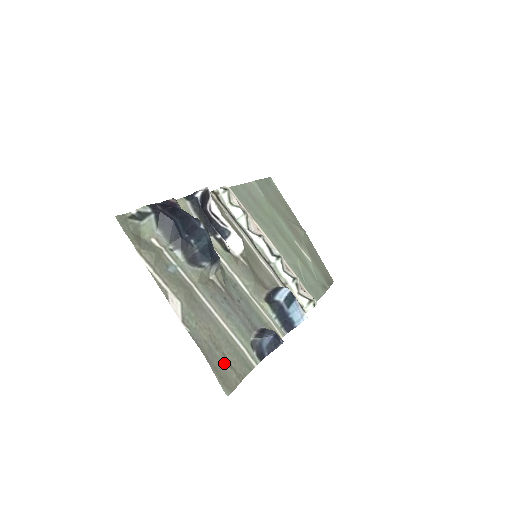
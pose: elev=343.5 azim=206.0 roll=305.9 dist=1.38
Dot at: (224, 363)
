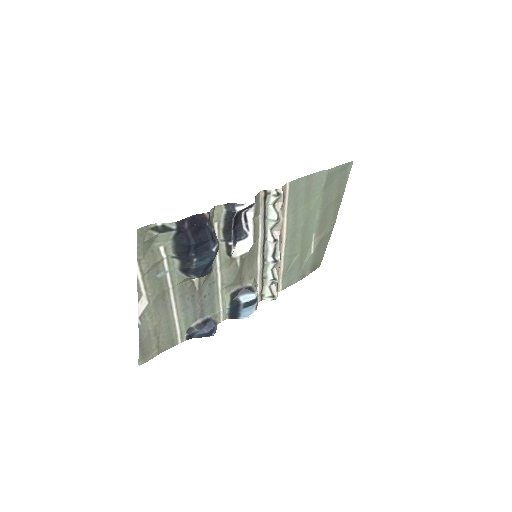
Dot at: (153, 344)
